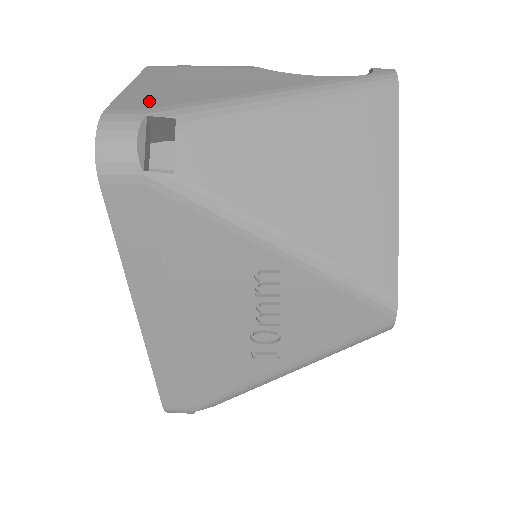
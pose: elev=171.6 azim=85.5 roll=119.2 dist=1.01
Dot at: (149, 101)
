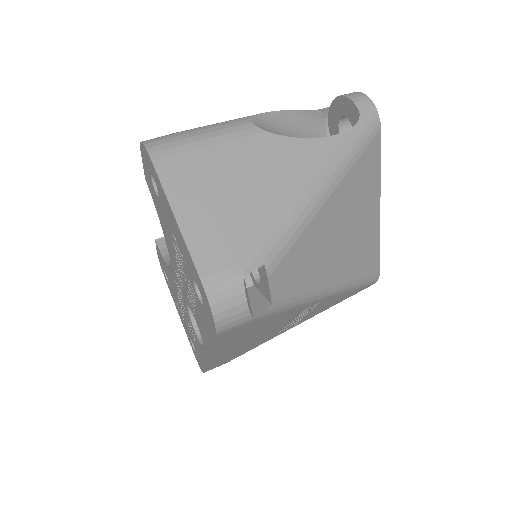
Dot at: (226, 248)
